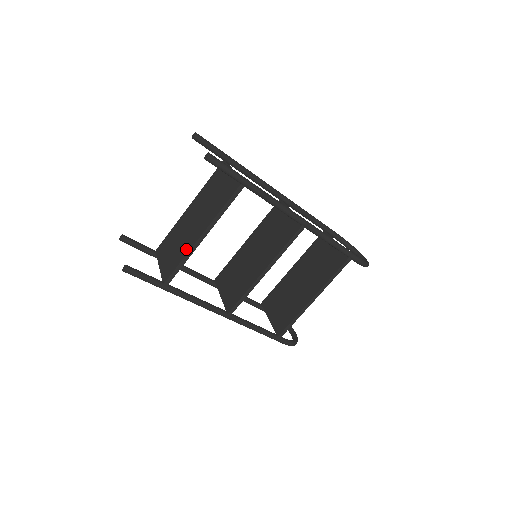
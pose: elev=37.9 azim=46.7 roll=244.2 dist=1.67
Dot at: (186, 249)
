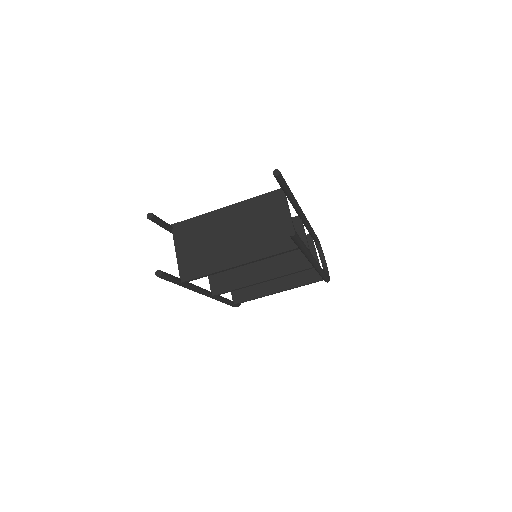
Dot at: (217, 265)
